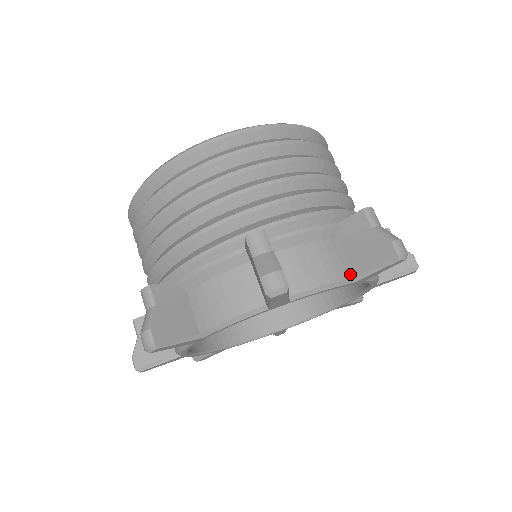
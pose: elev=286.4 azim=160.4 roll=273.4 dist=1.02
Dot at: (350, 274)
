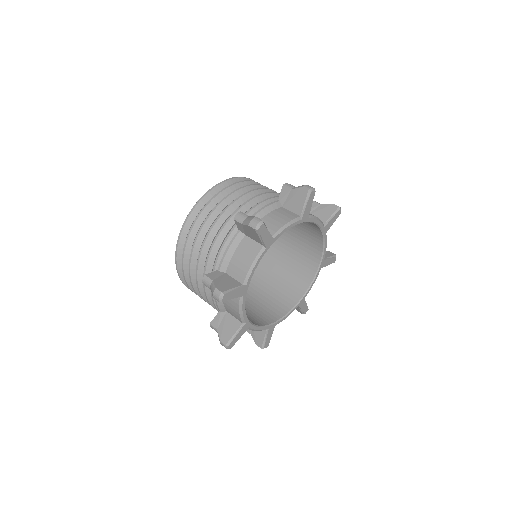
Dot at: (297, 216)
